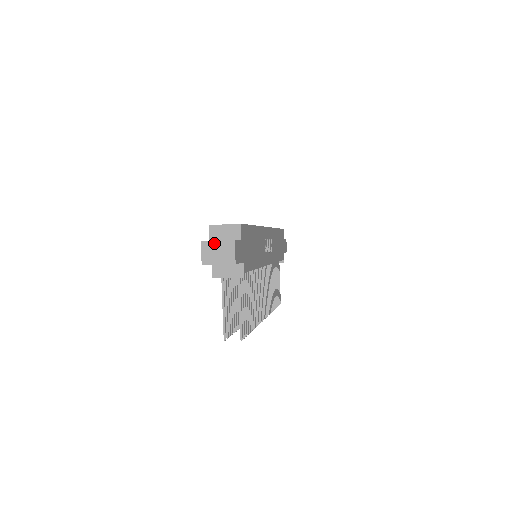
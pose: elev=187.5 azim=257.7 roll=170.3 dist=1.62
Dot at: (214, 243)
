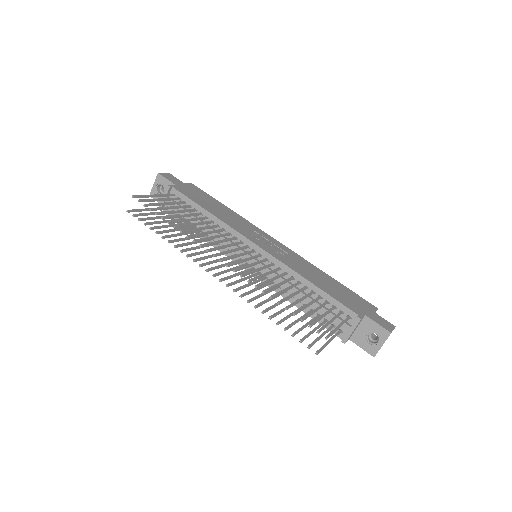
Dot at: occluded
